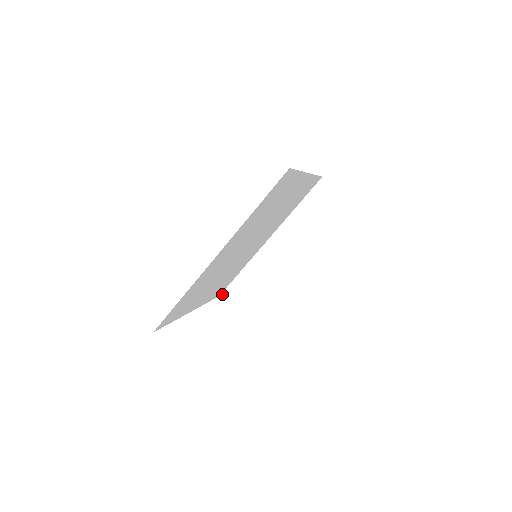
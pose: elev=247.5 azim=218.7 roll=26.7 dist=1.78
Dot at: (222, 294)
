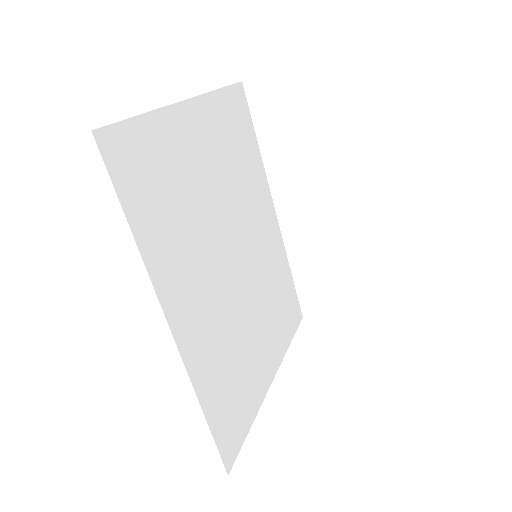
Dot at: (303, 312)
